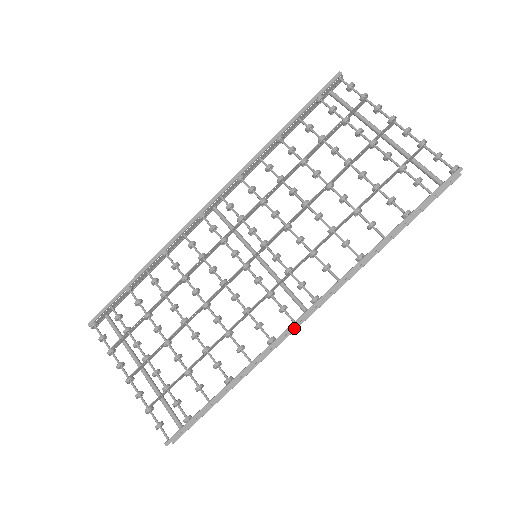
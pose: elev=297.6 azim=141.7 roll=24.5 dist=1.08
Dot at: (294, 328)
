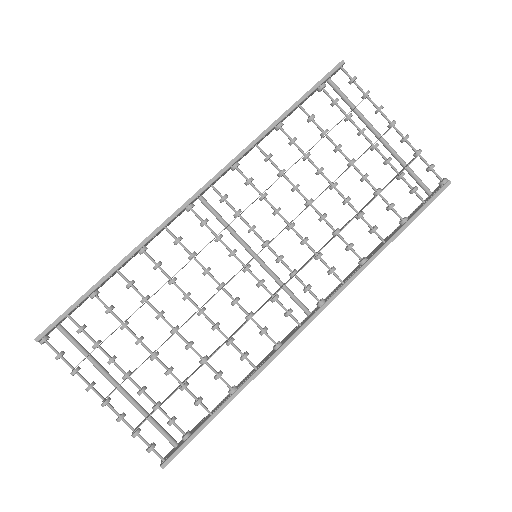
Dot at: occluded
